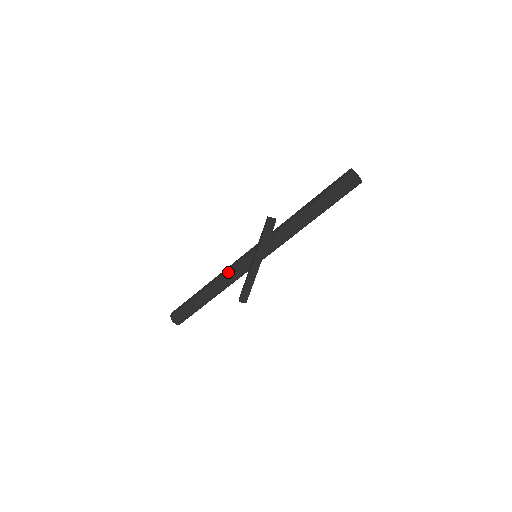
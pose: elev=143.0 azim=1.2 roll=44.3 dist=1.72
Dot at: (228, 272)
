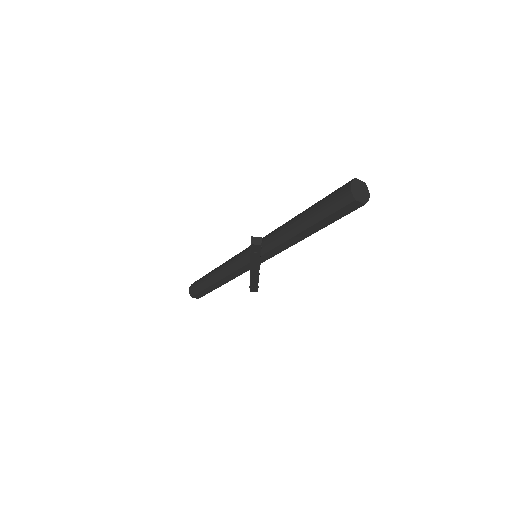
Dot at: (230, 268)
